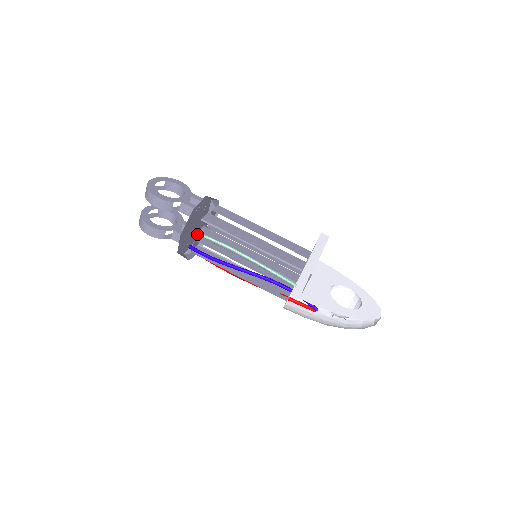
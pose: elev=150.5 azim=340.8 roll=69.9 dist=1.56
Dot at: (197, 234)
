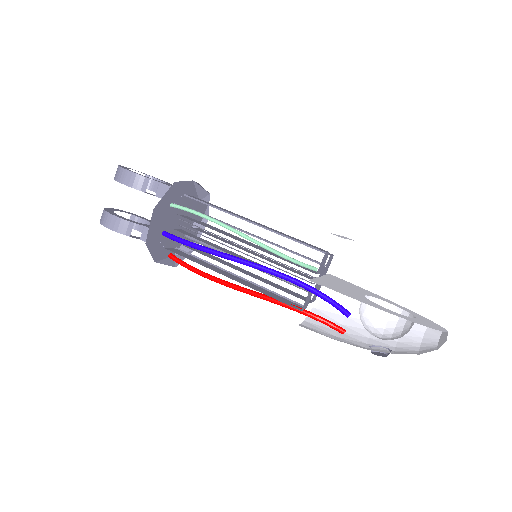
Dot at: (176, 206)
